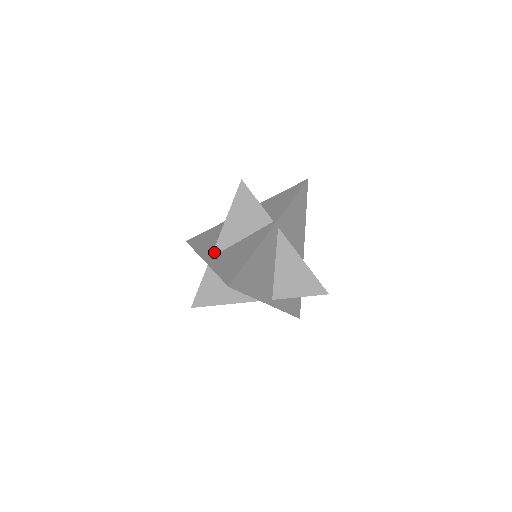
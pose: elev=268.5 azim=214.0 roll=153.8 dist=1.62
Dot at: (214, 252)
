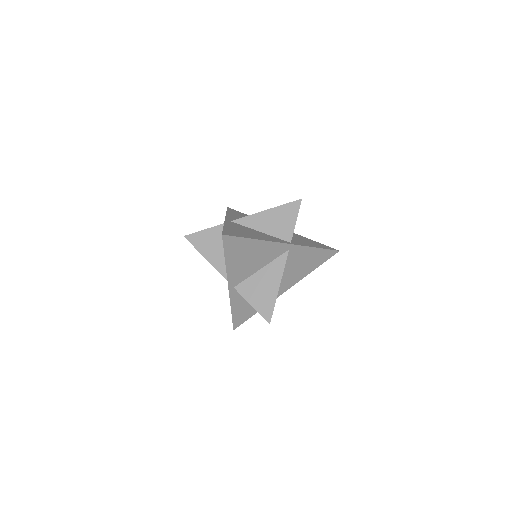
Dot at: (237, 220)
